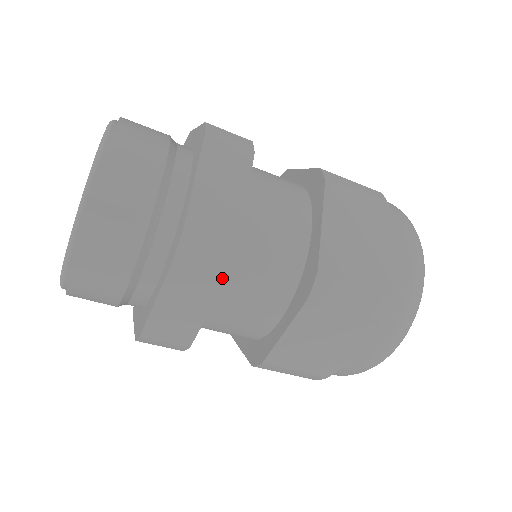
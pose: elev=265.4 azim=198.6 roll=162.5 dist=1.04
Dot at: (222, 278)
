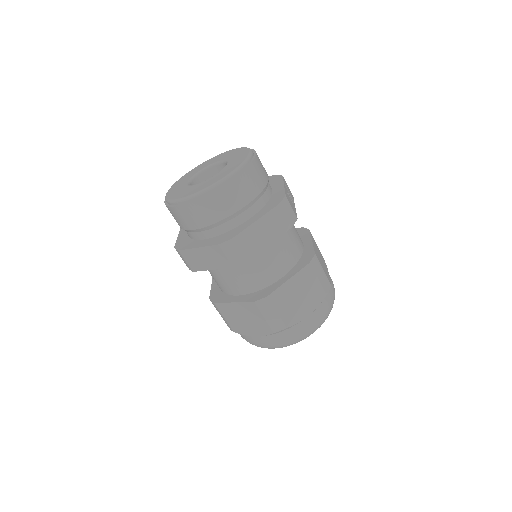
Dot at: (230, 266)
